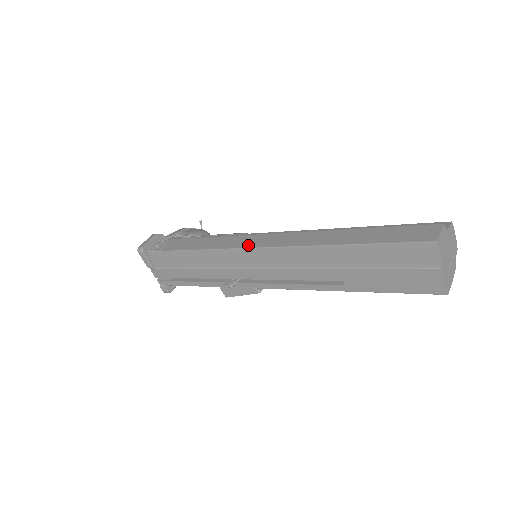
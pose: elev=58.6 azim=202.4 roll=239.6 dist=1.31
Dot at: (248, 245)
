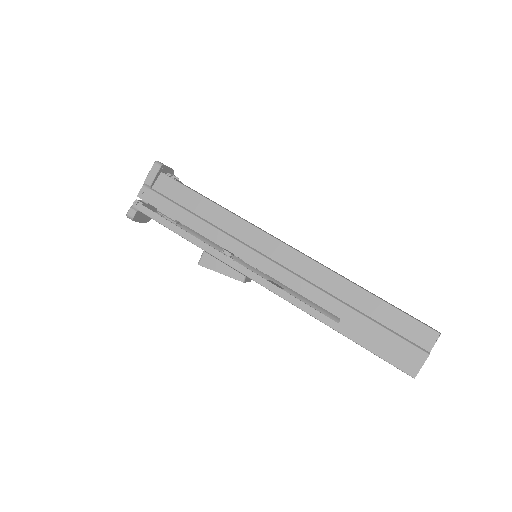
Dot at: (278, 239)
